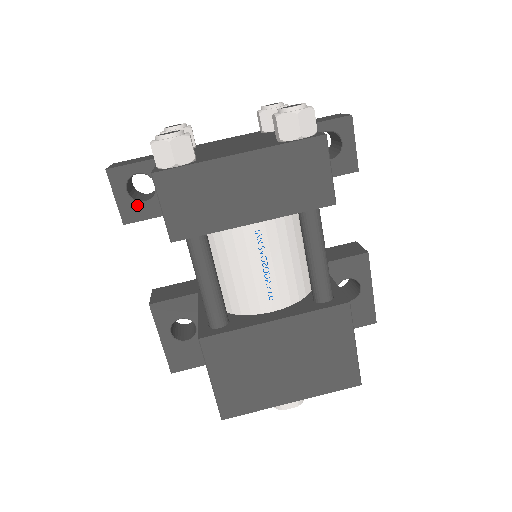
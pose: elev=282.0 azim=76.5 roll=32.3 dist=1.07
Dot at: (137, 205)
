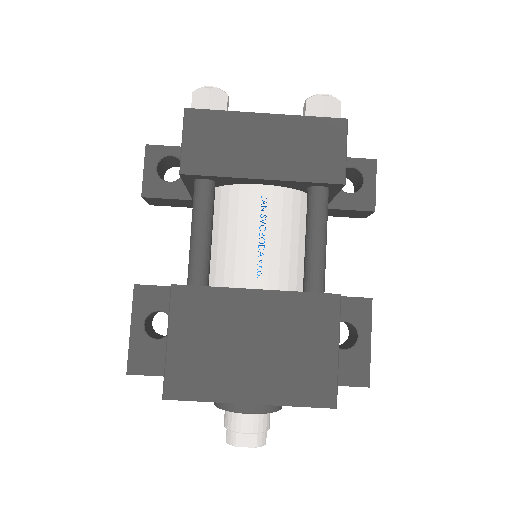
Dot at: (161, 183)
